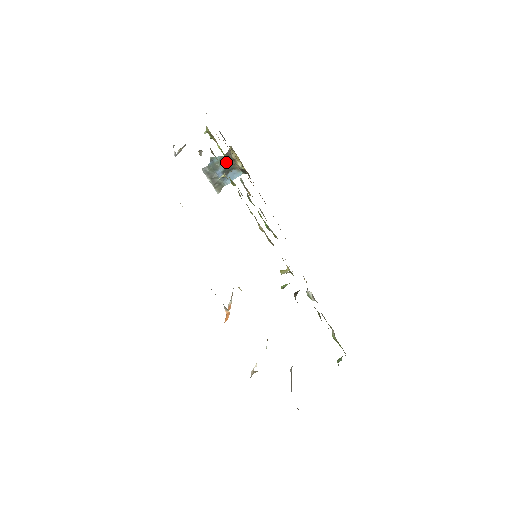
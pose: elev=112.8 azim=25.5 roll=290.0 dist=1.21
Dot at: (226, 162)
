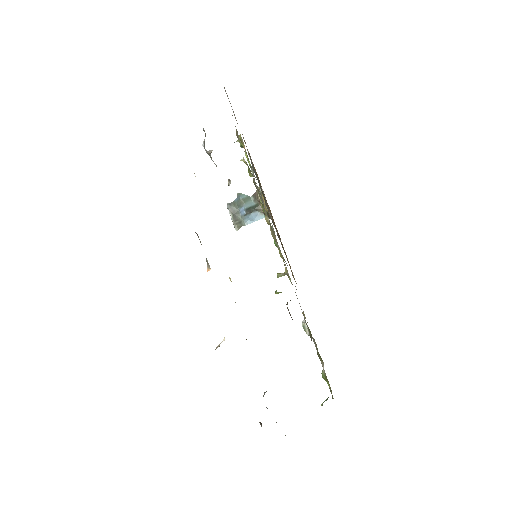
Dot at: (251, 202)
